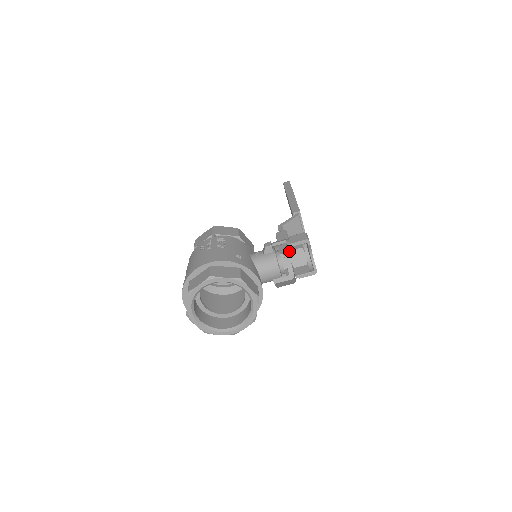
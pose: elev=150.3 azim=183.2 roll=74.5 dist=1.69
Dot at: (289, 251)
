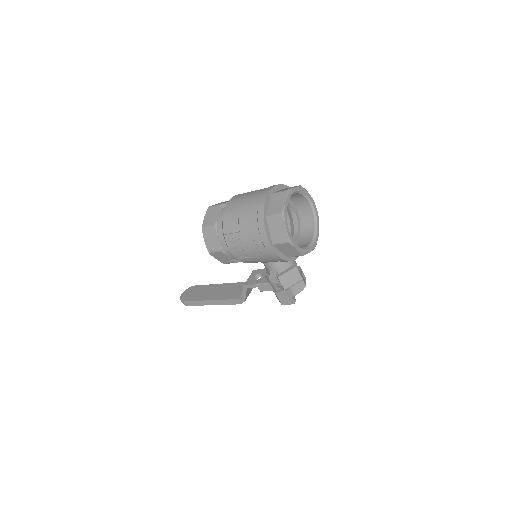
Dot at: occluded
